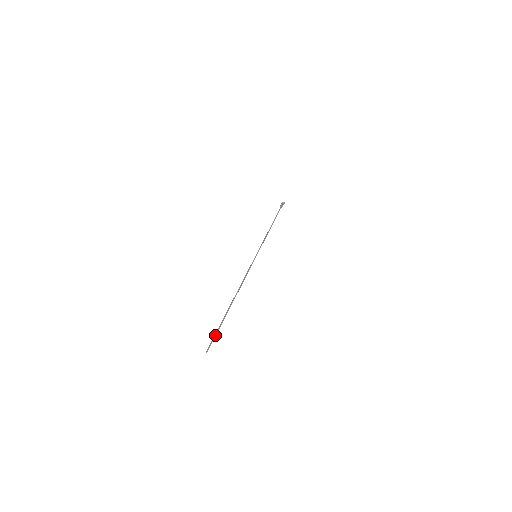
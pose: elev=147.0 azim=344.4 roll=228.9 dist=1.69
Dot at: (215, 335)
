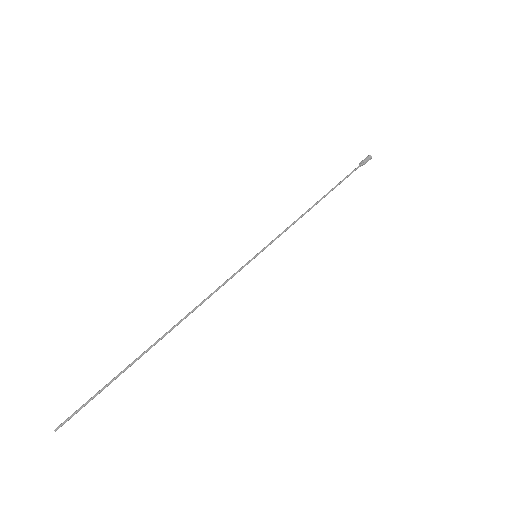
Dot at: (89, 399)
